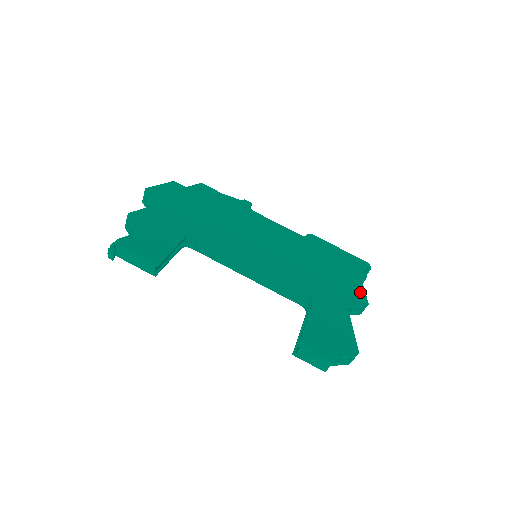
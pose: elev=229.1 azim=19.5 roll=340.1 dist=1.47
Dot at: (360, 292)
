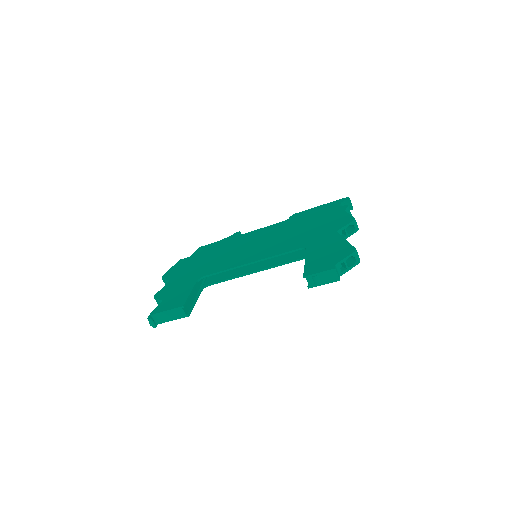
Dot at: (345, 217)
